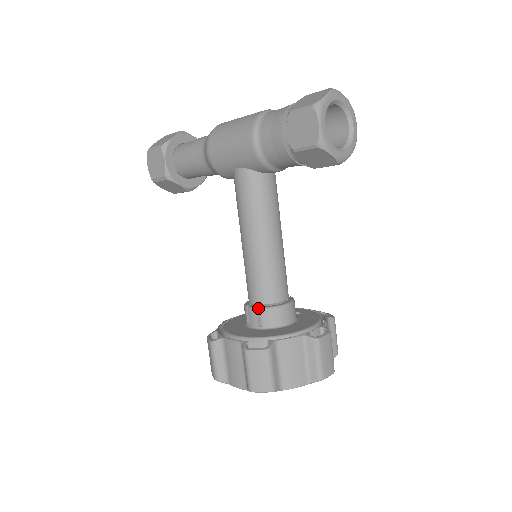
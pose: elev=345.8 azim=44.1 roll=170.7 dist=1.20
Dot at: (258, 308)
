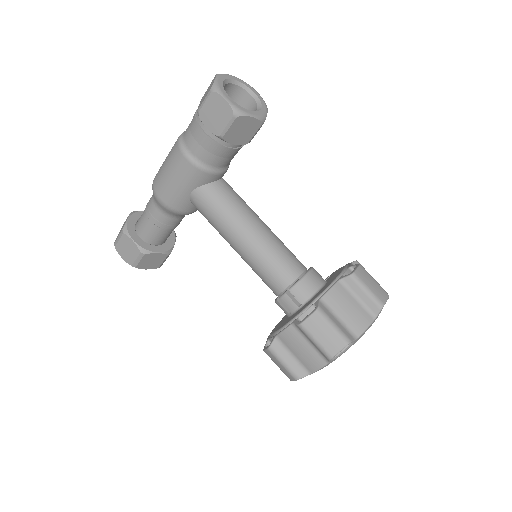
Dot at: (287, 292)
